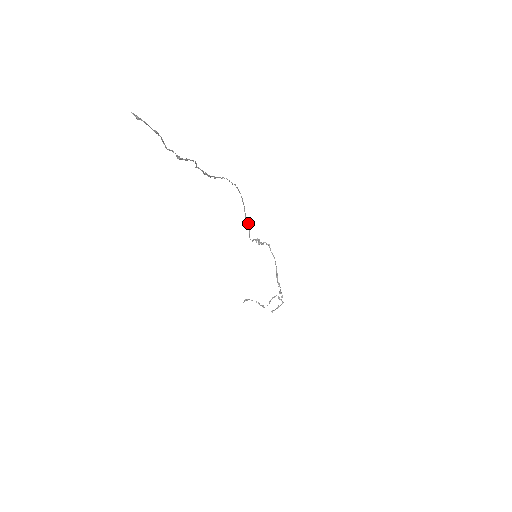
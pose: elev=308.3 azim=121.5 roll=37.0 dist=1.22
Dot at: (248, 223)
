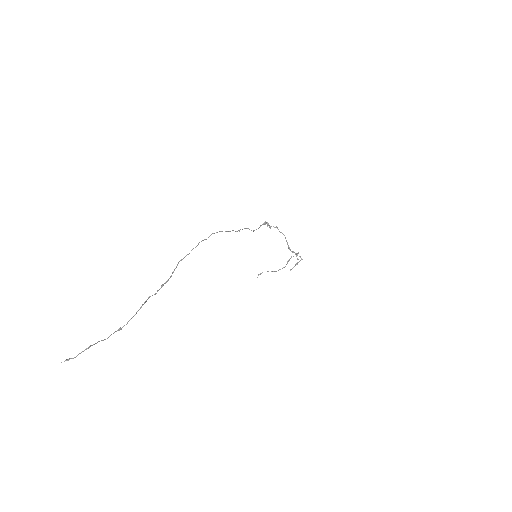
Dot at: (246, 228)
